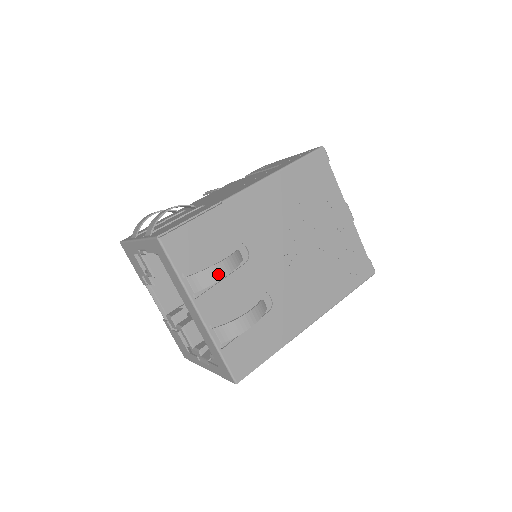
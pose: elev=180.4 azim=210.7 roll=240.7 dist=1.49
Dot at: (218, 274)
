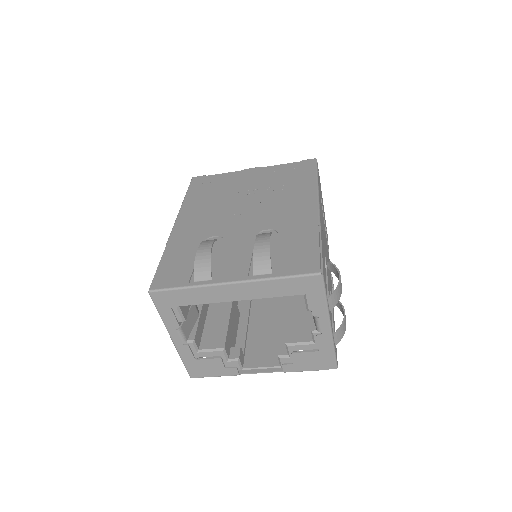
Dot at: (205, 253)
